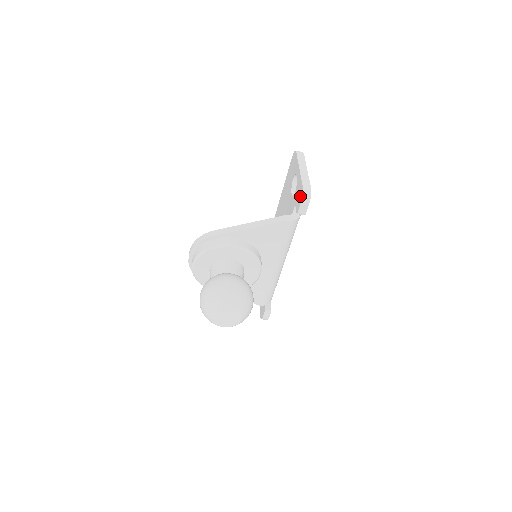
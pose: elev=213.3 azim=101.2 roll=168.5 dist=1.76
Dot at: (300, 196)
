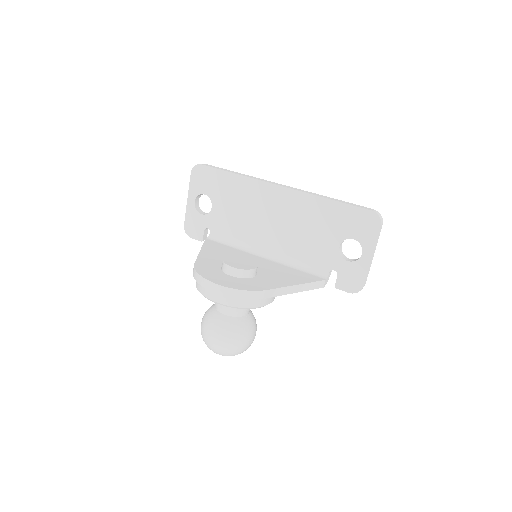
Dot at: (353, 286)
